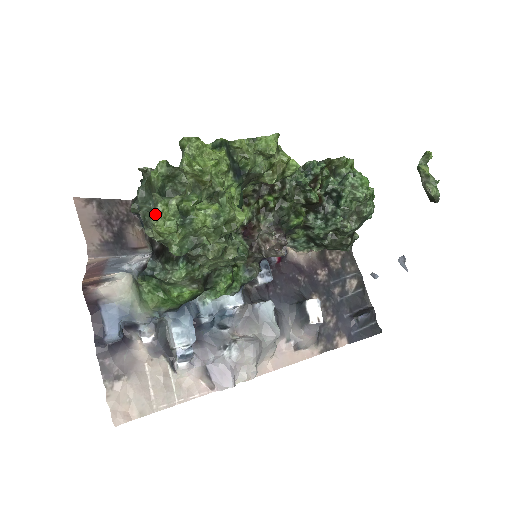
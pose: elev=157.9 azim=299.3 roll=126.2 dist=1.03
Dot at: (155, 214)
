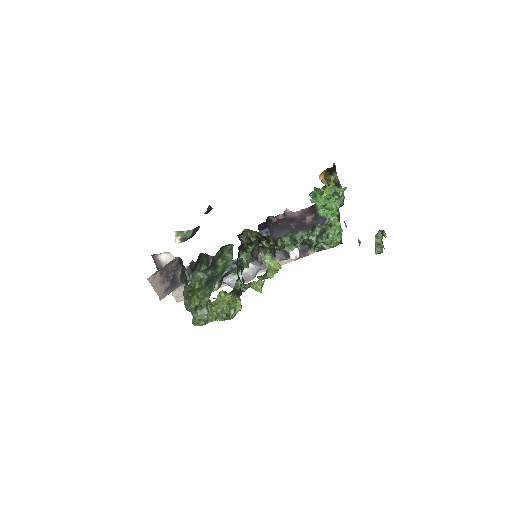
Dot at: (194, 324)
